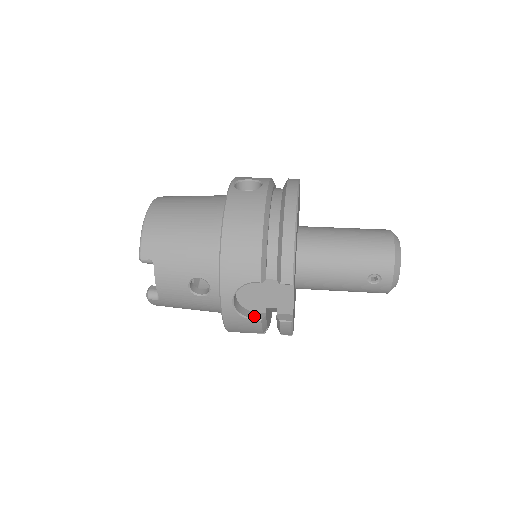
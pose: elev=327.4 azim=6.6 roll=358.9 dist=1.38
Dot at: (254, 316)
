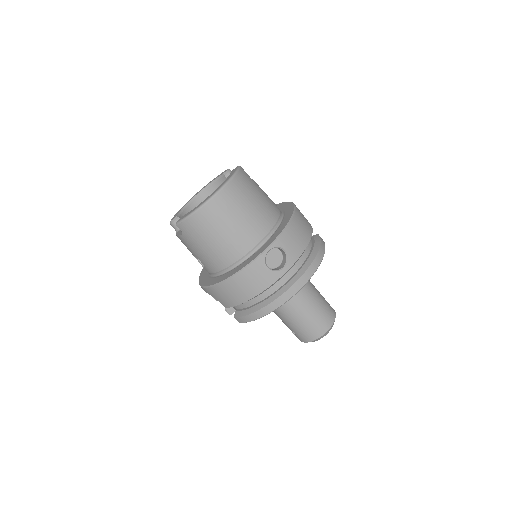
Dot at: occluded
